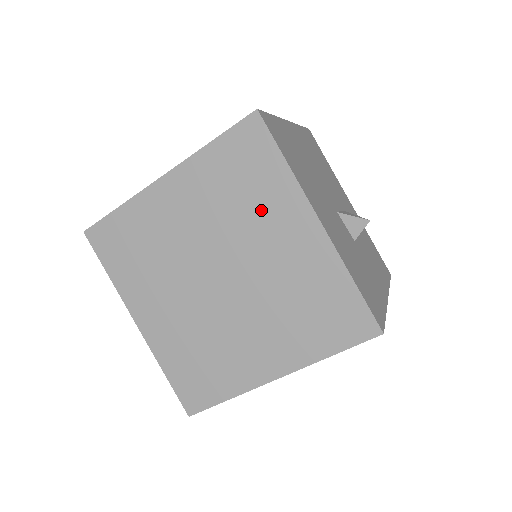
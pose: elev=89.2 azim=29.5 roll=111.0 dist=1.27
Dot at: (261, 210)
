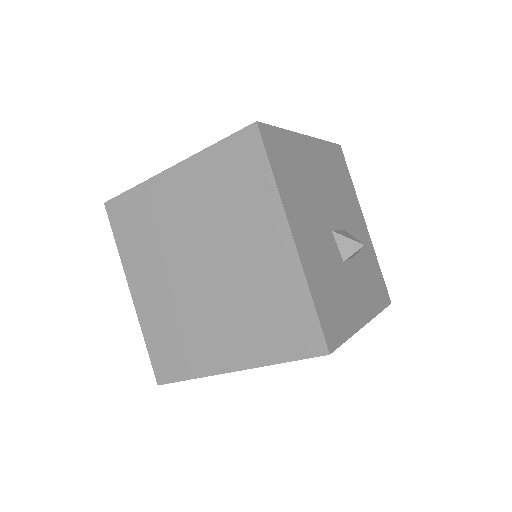
Dot at: (245, 214)
